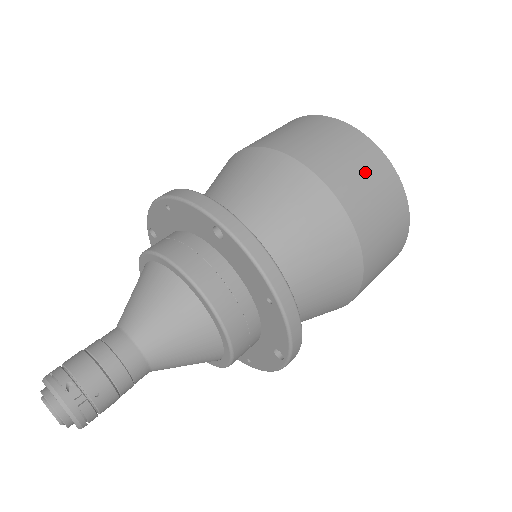
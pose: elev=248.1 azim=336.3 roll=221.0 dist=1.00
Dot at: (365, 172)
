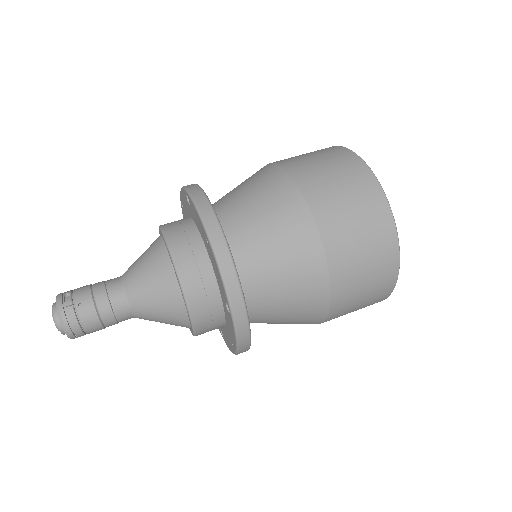
Dot at: (332, 167)
